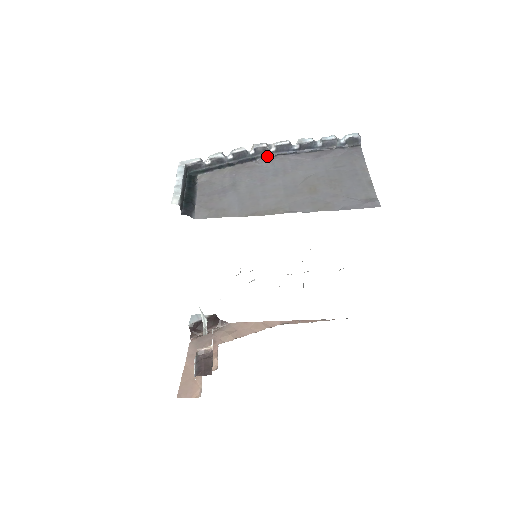
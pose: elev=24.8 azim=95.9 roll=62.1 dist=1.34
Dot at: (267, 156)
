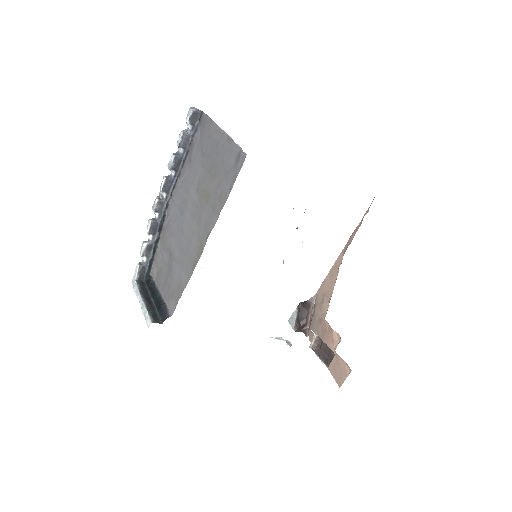
Dot at: (168, 203)
